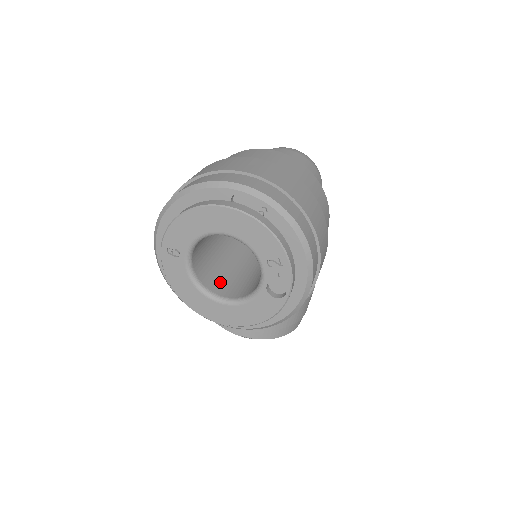
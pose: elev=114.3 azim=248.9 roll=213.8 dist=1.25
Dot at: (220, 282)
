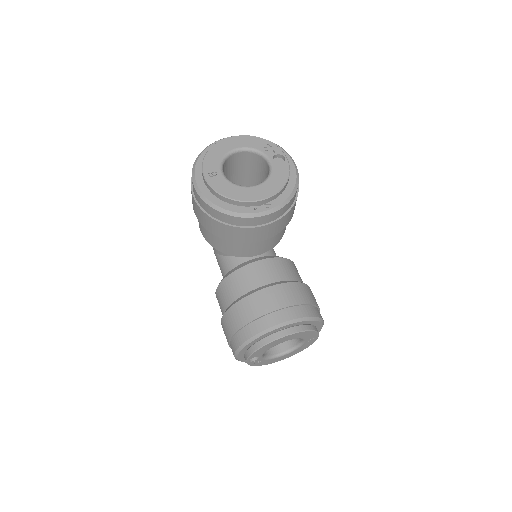
Dot at: occluded
